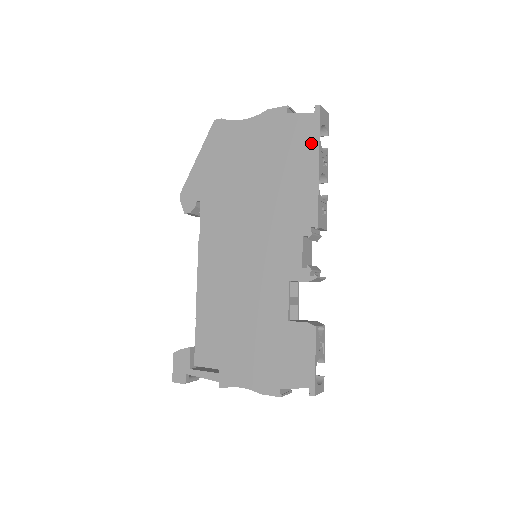
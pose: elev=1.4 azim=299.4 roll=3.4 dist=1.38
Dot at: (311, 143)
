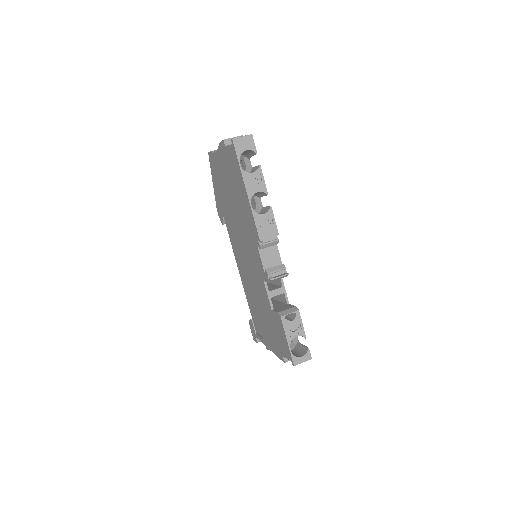
Dot at: (239, 172)
